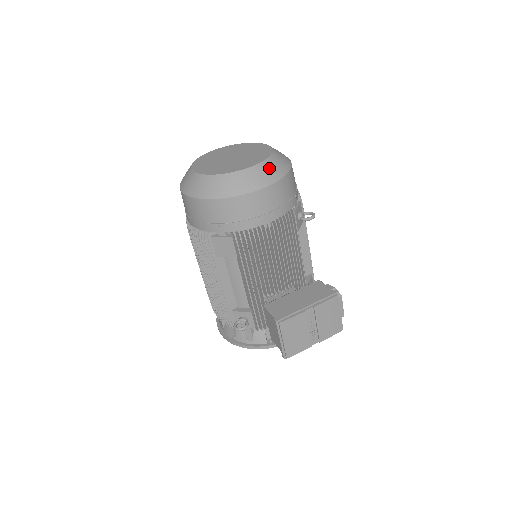
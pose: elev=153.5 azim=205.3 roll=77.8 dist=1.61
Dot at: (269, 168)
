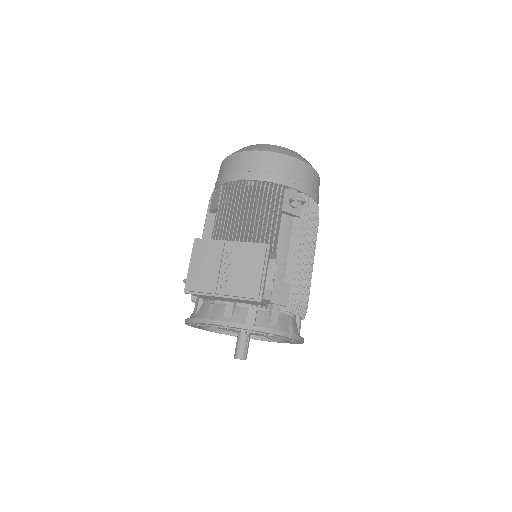
Dot at: (279, 148)
